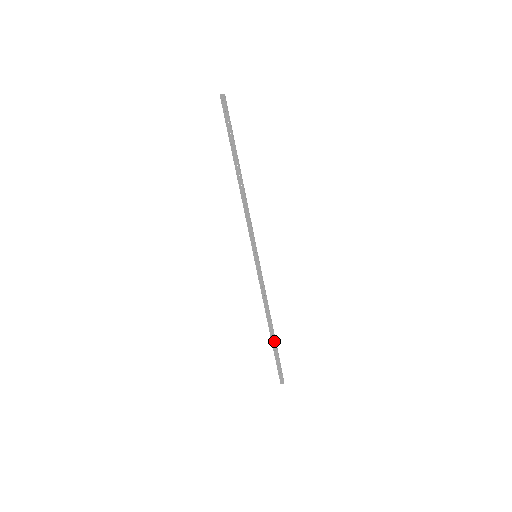
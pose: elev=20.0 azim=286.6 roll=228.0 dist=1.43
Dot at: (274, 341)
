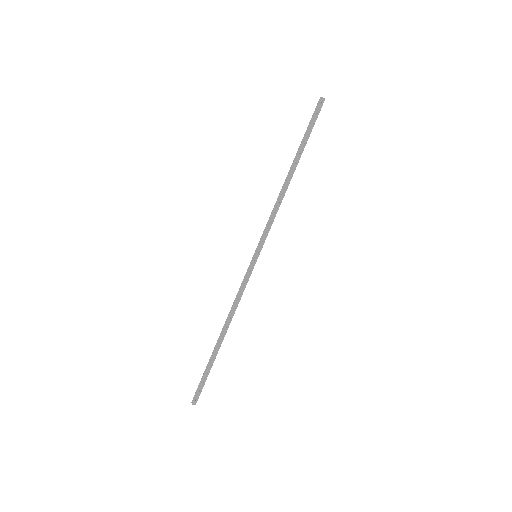
Dot at: (217, 352)
